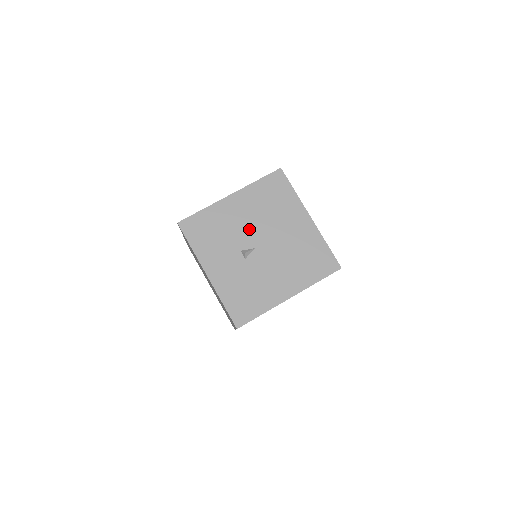
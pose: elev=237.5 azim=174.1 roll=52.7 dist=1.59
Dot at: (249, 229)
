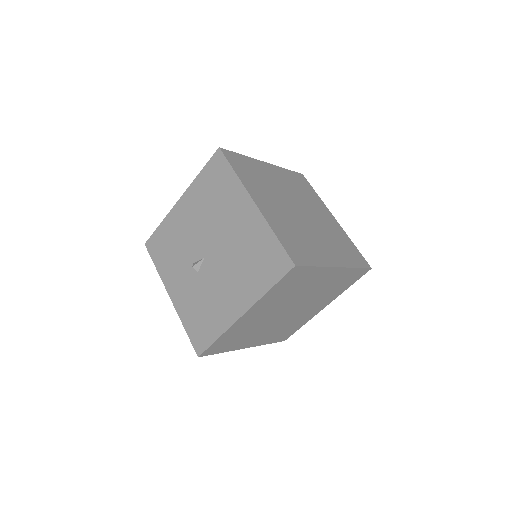
Dot at: (198, 235)
